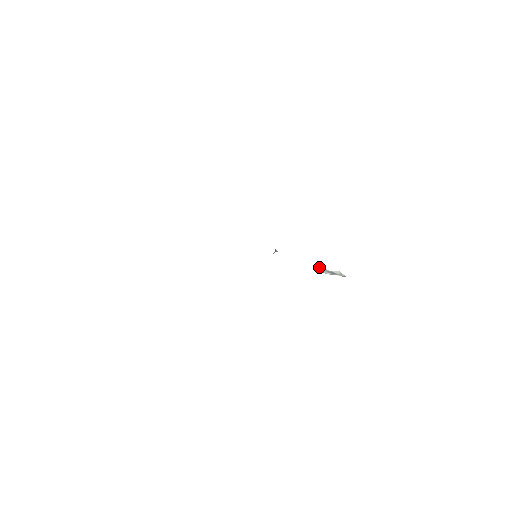
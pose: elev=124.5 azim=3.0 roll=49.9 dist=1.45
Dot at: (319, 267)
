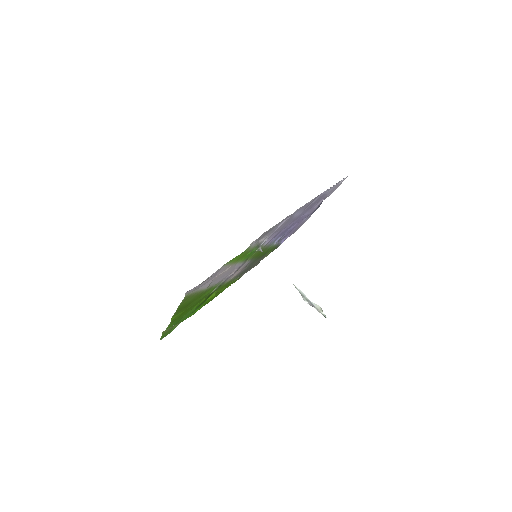
Dot at: (299, 289)
